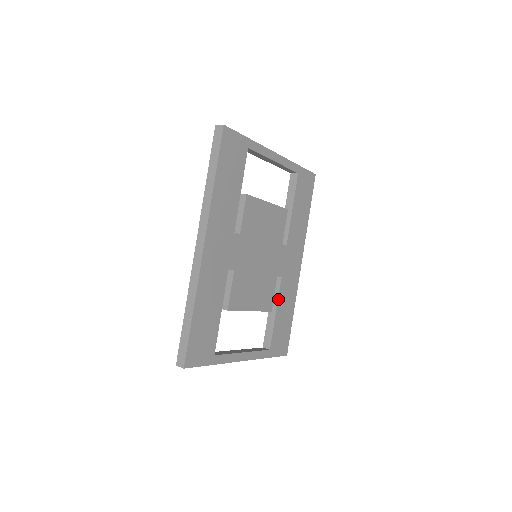
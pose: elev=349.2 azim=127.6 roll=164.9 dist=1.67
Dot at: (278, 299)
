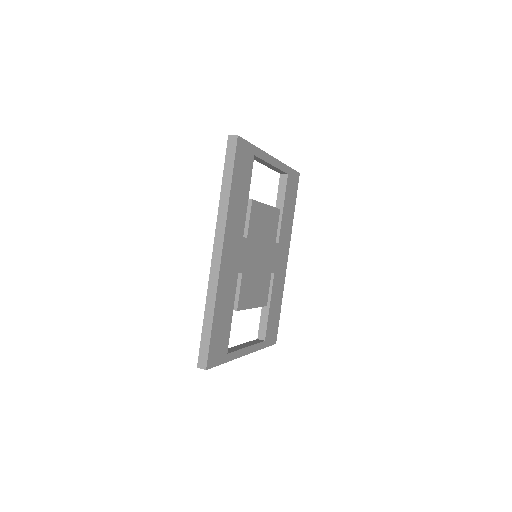
Dot at: (271, 293)
